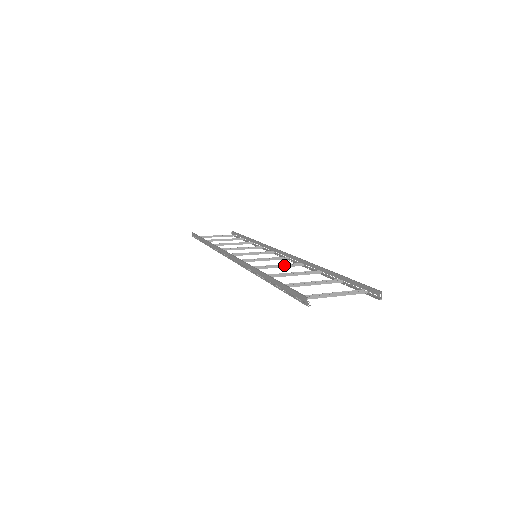
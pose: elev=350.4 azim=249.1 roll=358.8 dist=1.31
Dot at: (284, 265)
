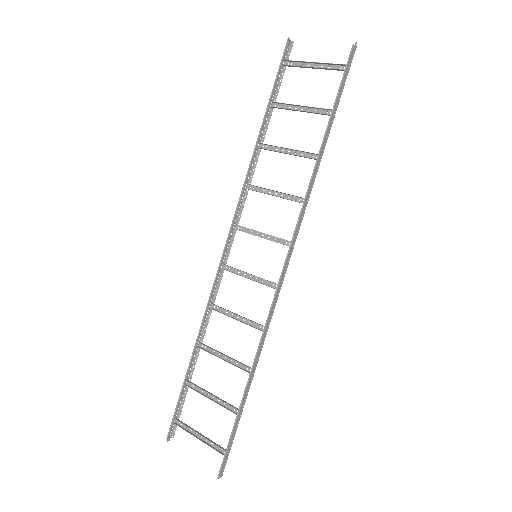
Dot at: (244, 323)
